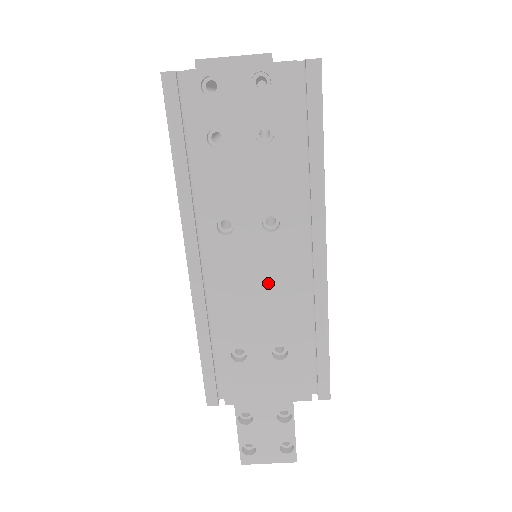
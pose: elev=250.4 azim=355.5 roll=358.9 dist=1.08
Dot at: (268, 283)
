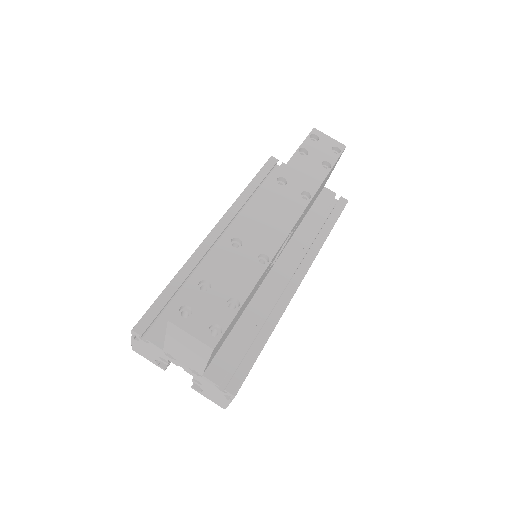
Dot at: (285, 218)
